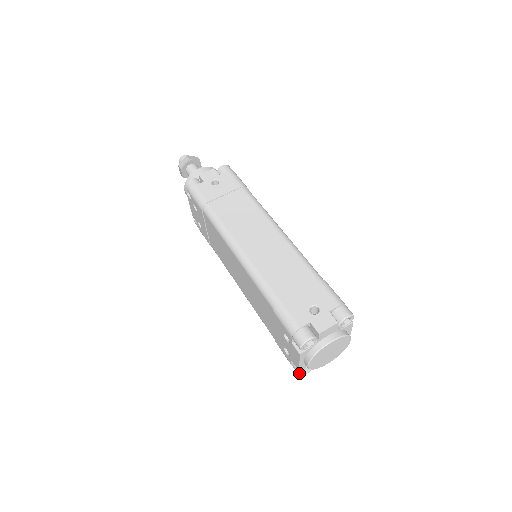
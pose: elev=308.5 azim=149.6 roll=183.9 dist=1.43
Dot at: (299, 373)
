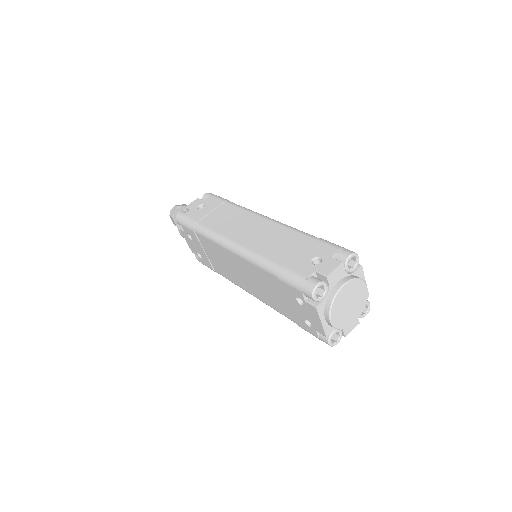
Dot at: (328, 341)
